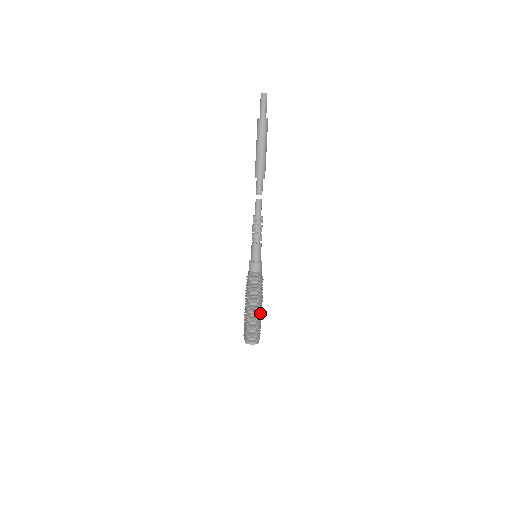
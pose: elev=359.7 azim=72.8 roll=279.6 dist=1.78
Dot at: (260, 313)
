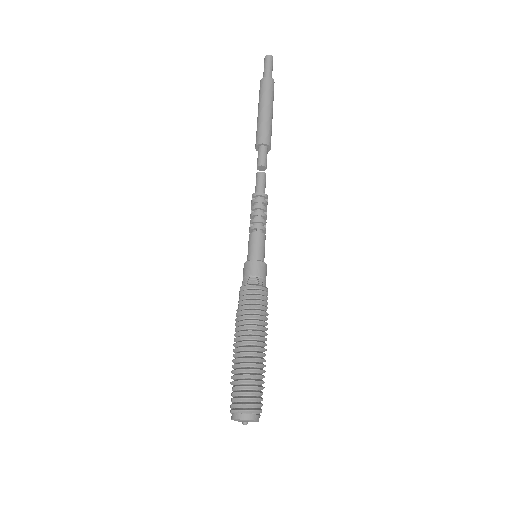
Dot at: (262, 357)
